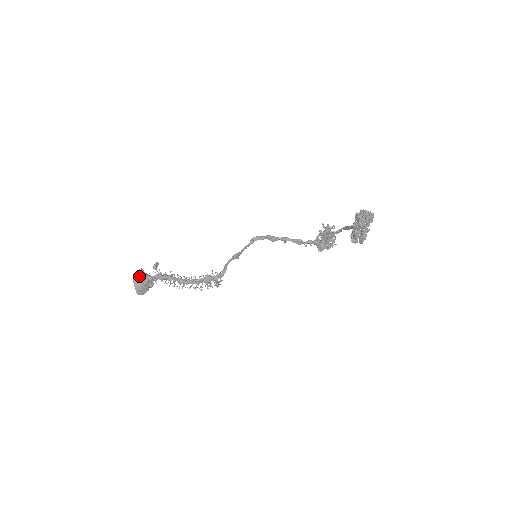
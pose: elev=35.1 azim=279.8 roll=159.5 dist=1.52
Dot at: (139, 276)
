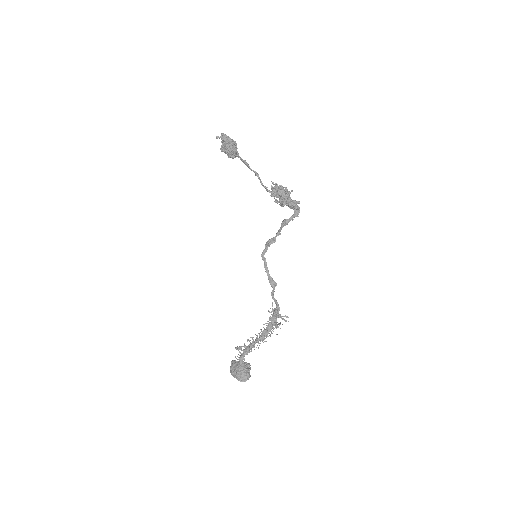
Dot at: (232, 365)
